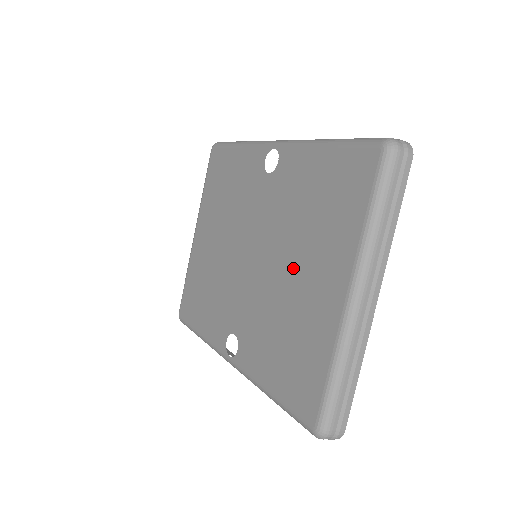
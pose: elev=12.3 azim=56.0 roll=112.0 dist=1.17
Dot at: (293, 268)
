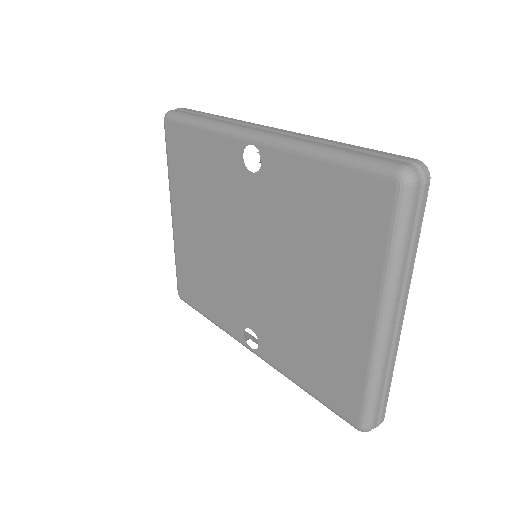
Dot at: (306, 284)
